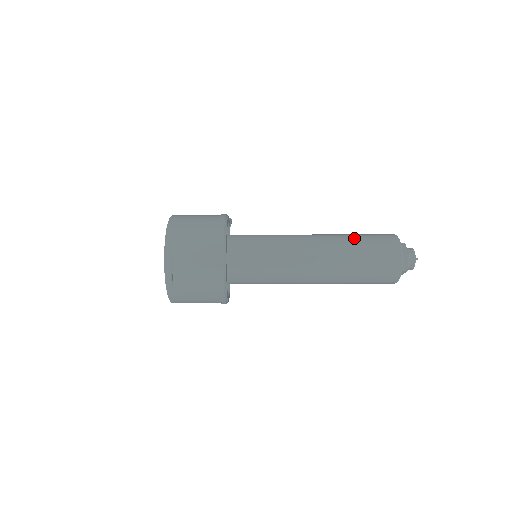
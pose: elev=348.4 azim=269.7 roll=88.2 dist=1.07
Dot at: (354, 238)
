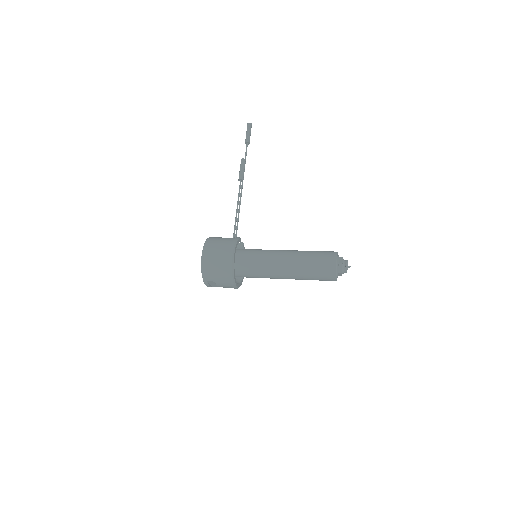
Dot at: (309, 266)
